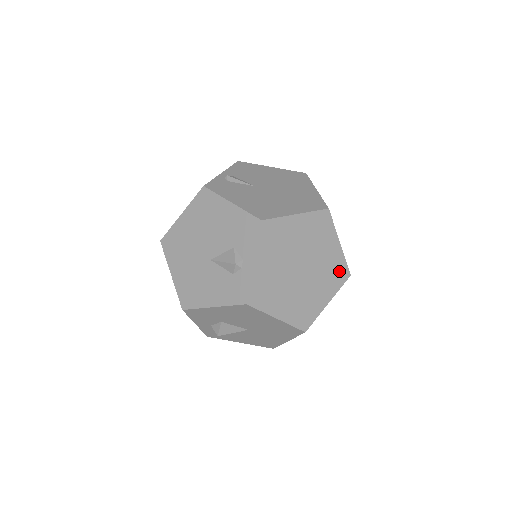
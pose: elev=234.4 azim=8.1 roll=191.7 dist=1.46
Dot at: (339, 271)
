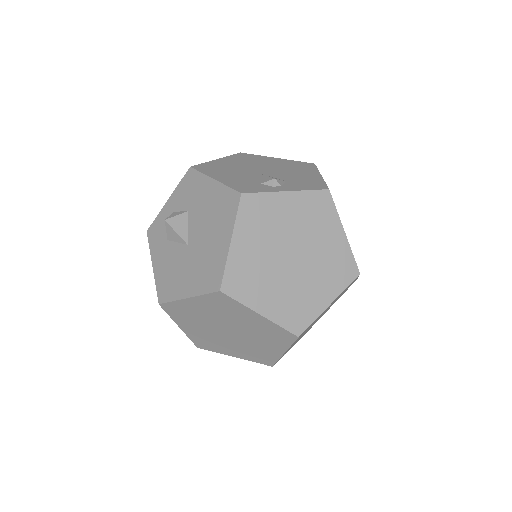
Dot at: (300, 316)
